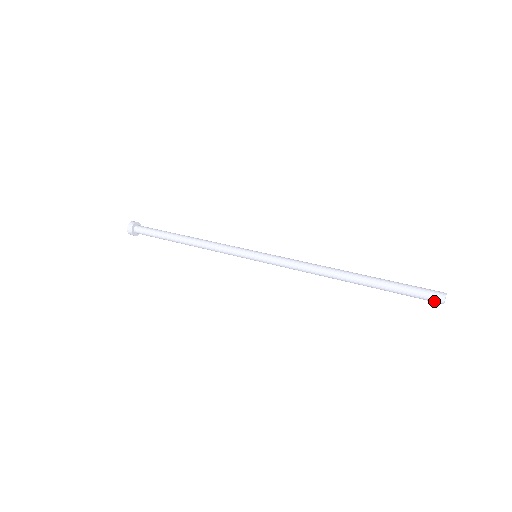
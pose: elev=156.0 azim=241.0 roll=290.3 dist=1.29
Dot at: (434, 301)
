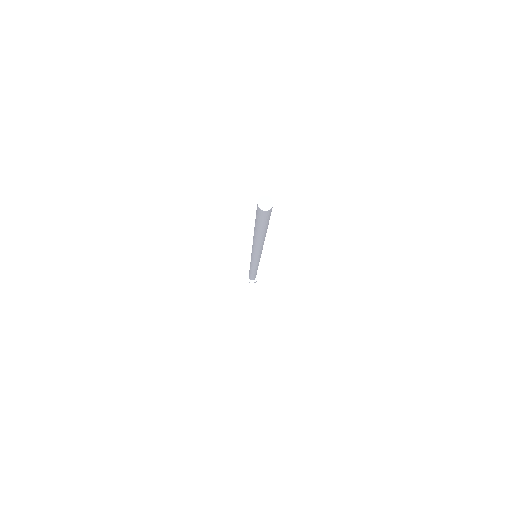
Dot at: (257, 206)
